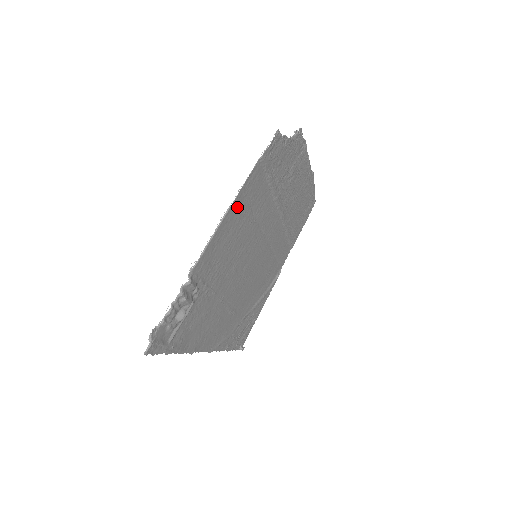
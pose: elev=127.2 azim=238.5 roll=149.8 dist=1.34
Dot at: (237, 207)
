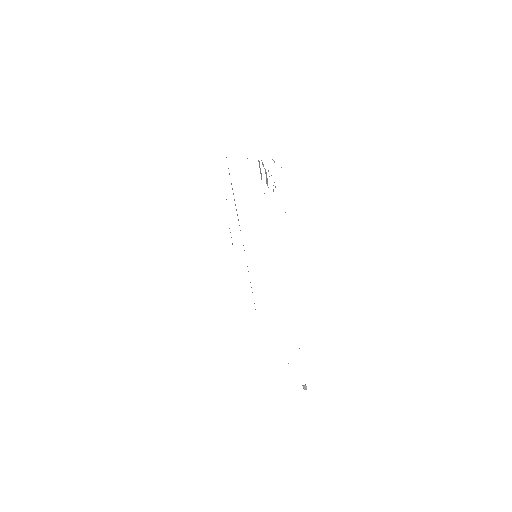
Dot at: occluded
